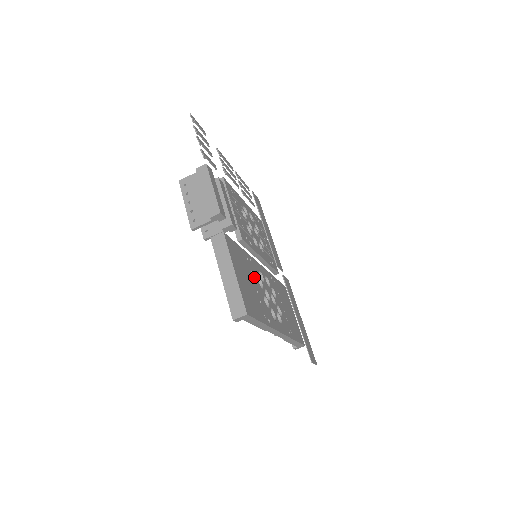
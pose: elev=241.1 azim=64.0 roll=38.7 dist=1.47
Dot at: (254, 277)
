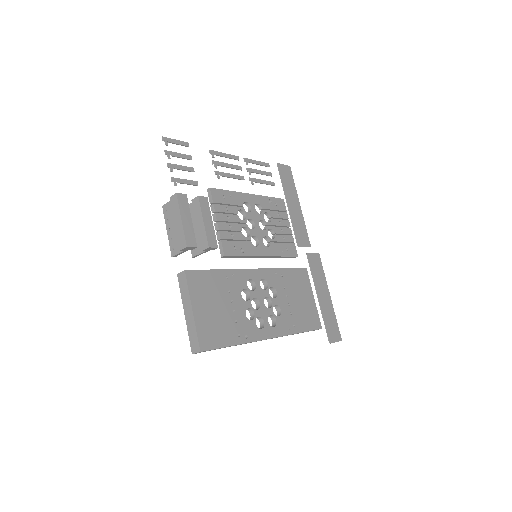
Dot at: (234, 295)
